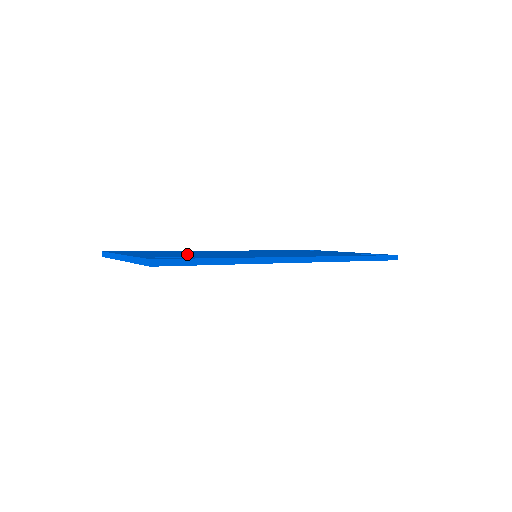
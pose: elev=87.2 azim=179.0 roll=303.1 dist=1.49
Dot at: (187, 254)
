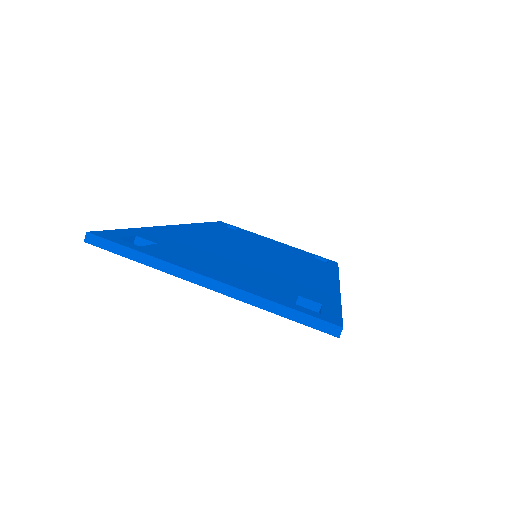
Dot at: (246, 268)
